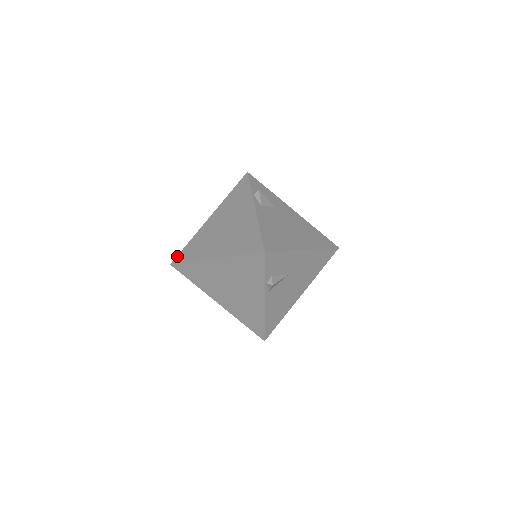
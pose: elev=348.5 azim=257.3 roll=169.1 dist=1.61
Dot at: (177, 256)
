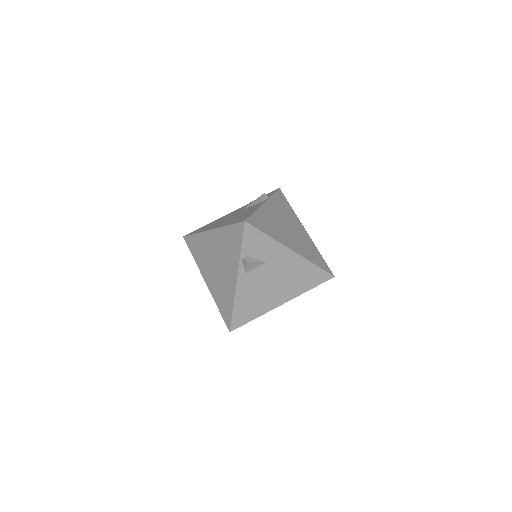
Dot at: (187, 236)
